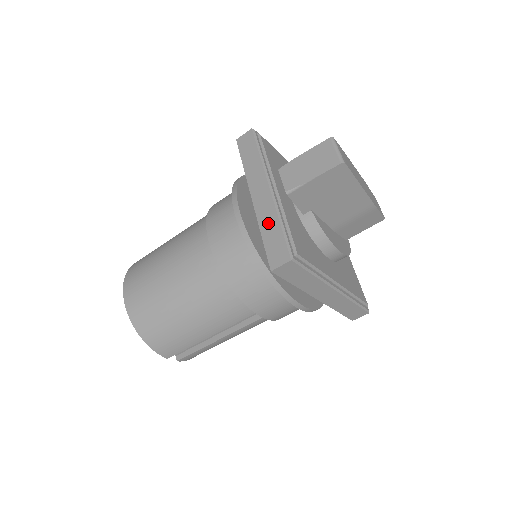
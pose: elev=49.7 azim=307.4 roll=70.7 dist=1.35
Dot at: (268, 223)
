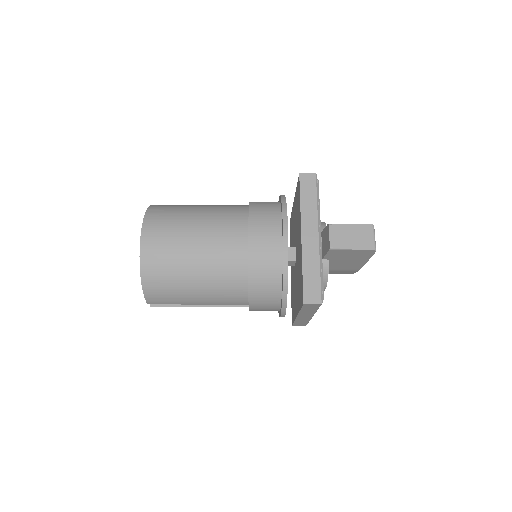
Dot at: (311, 265)
